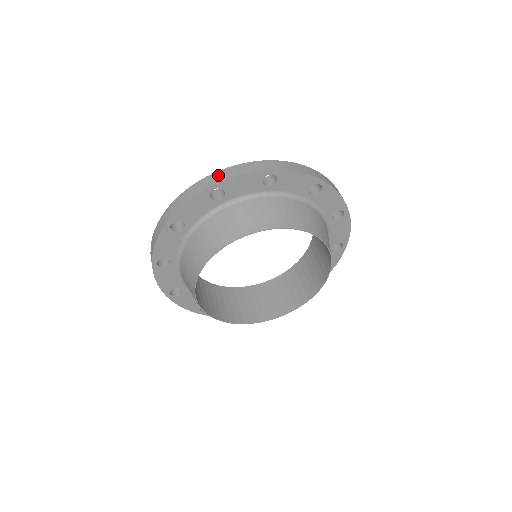
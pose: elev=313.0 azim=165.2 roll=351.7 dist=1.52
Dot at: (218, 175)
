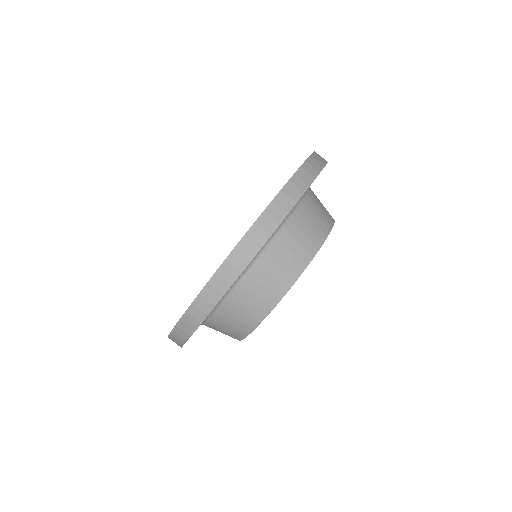
Dot at: (182, 329)
